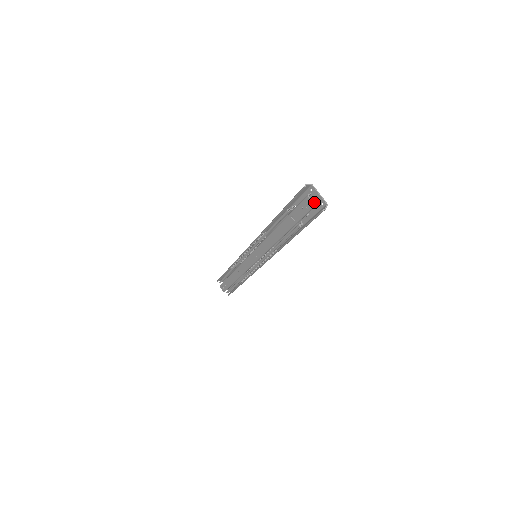
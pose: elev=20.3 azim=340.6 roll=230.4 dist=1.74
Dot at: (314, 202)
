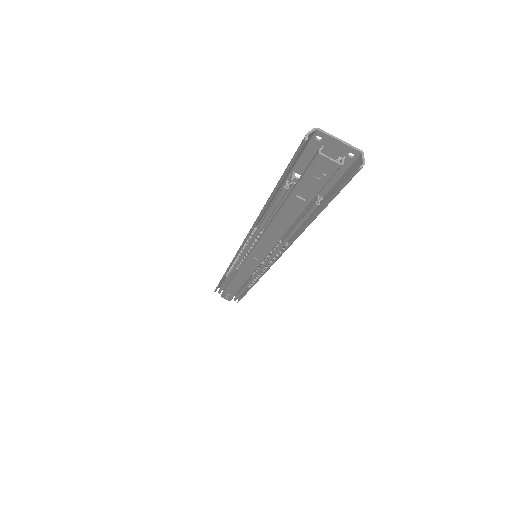
Dot at: (332, 157)
